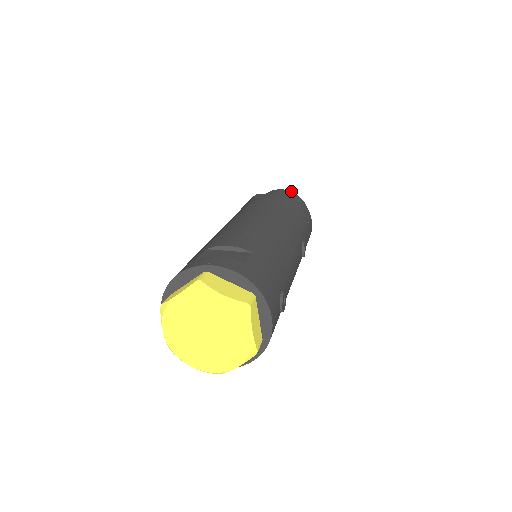
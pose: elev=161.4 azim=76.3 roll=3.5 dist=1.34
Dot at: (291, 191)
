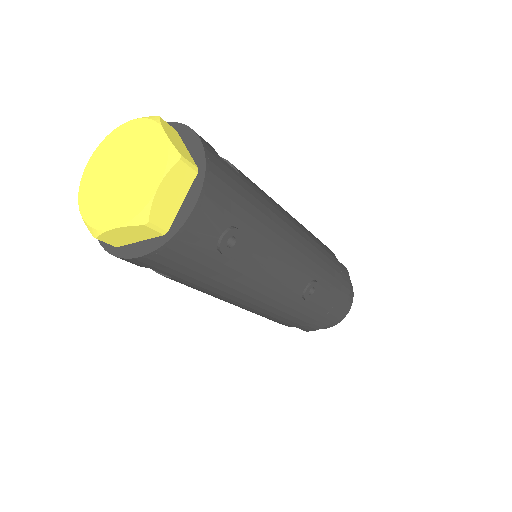
Dot at: occluded
